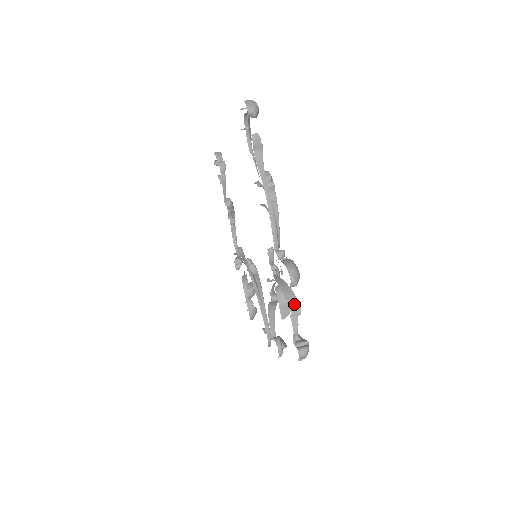
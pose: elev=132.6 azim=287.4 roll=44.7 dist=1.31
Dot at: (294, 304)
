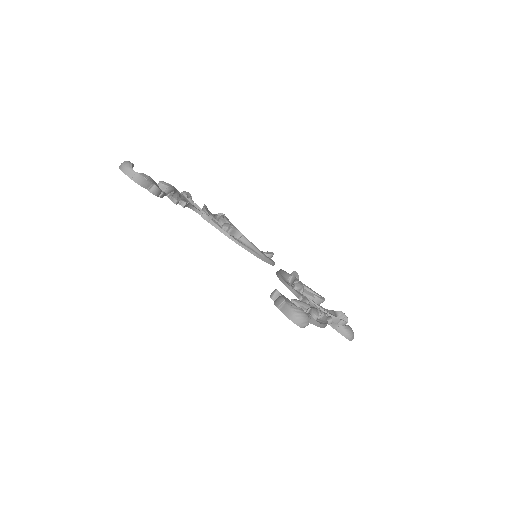
Dot at: (341, 324)
